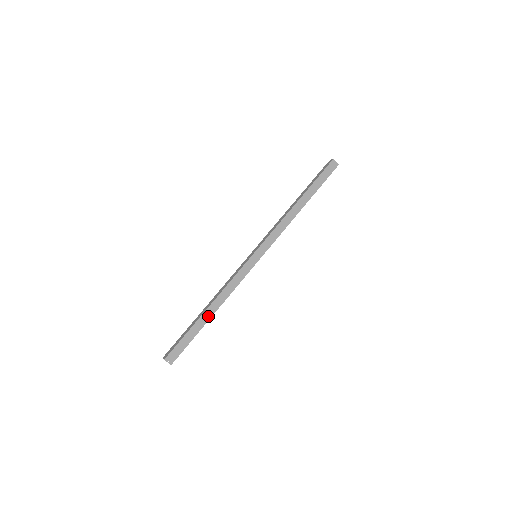
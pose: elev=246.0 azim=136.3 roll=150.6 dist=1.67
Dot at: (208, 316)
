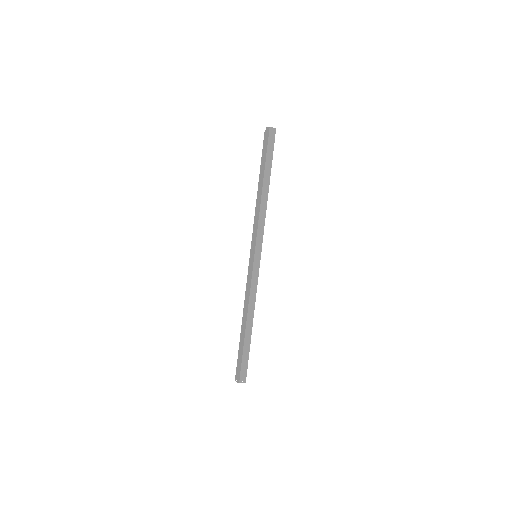
Dot at: (250, 329)
